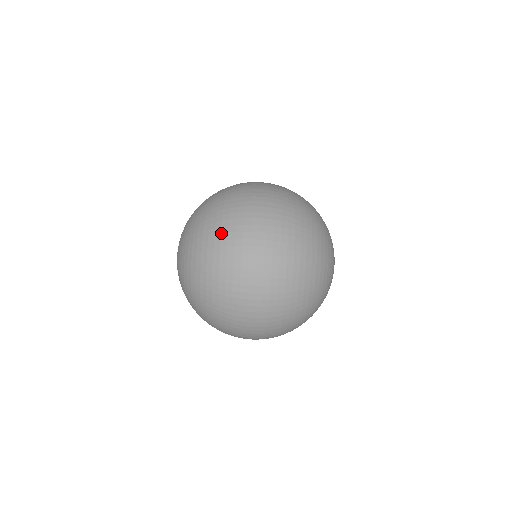
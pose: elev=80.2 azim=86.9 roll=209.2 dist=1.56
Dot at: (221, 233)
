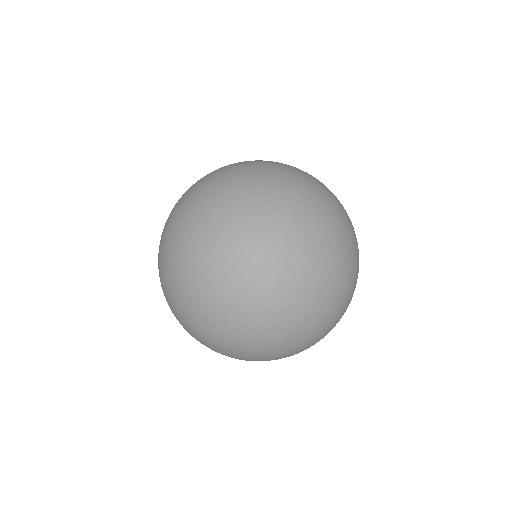
Dot at: (291, 201)
